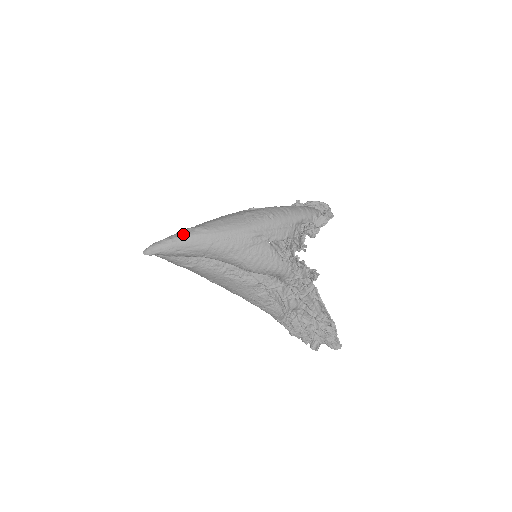
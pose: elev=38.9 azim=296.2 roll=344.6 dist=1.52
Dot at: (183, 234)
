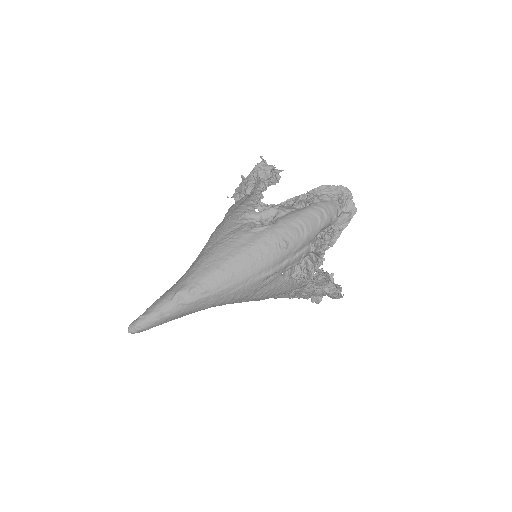
Dot at: (176, 304)
